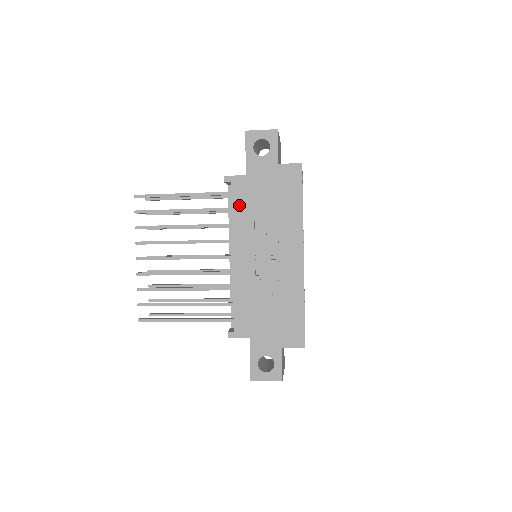
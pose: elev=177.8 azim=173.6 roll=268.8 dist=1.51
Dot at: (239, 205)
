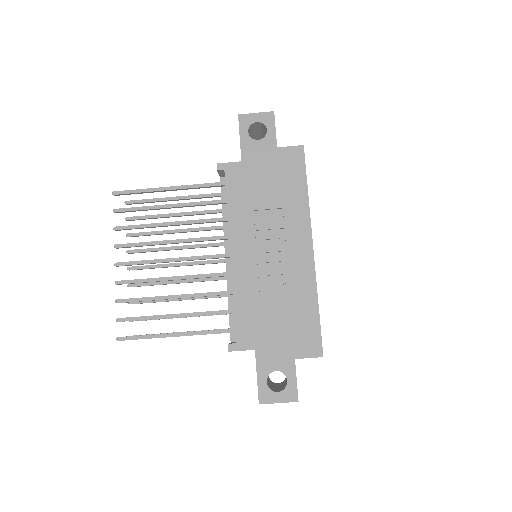
Dot at: (235, 194)
